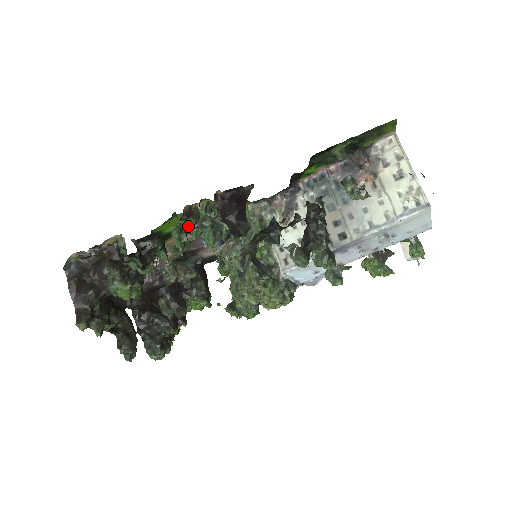
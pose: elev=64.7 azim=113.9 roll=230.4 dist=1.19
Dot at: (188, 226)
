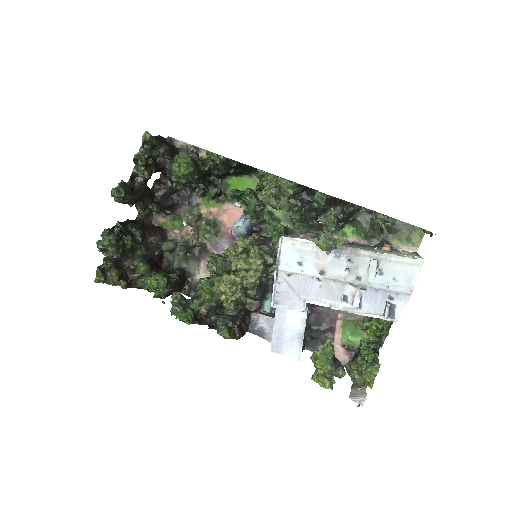
Dot at: (251, 189)
